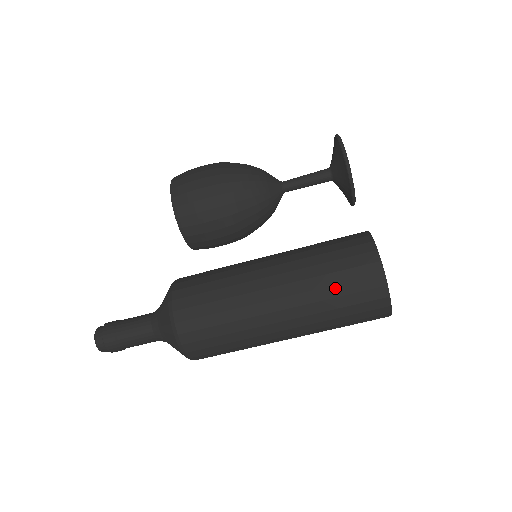
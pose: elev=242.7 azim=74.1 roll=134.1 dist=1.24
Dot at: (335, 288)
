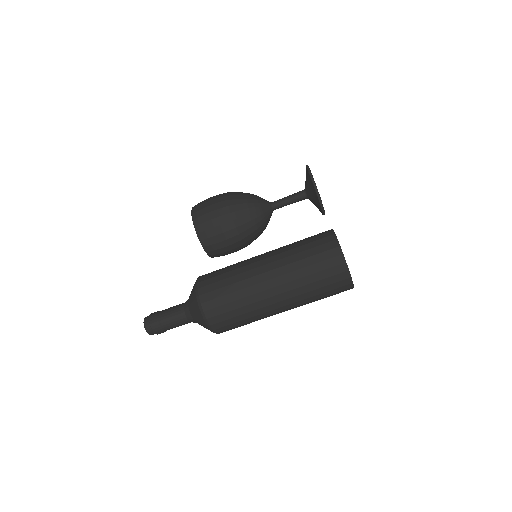
Dot at: (310, 268)
